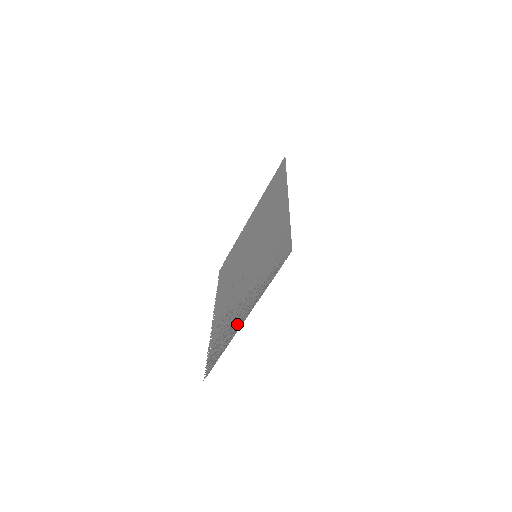
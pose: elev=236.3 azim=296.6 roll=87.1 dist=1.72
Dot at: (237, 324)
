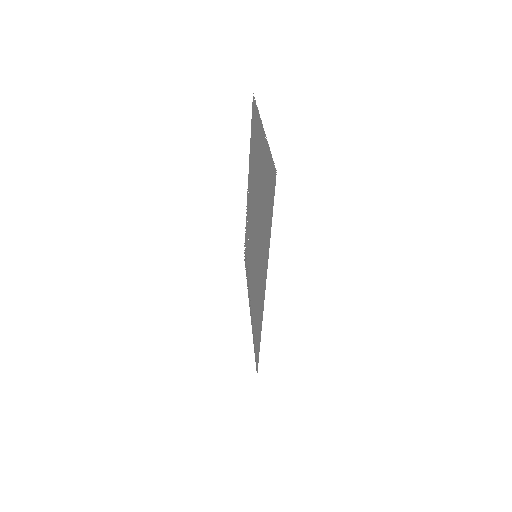
Dot at: occluded
